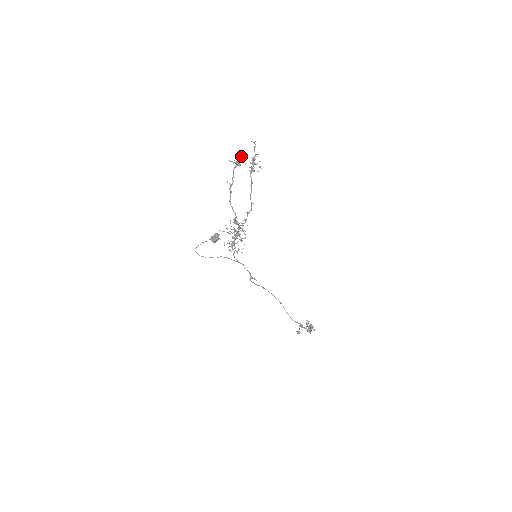
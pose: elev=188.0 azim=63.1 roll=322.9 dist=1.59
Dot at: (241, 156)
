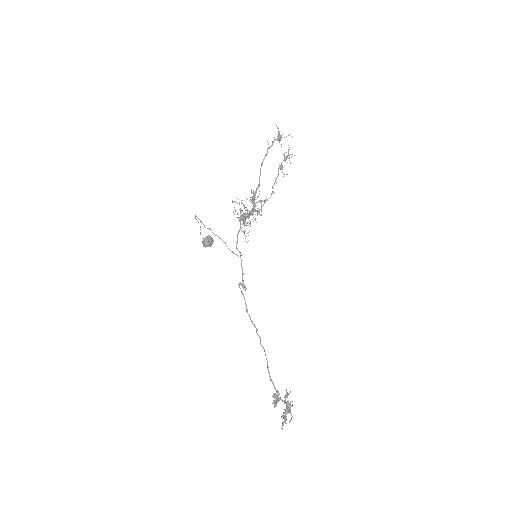
Dot at: occluded
